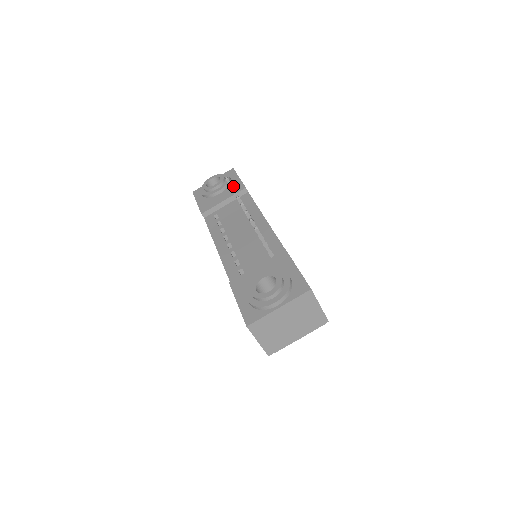
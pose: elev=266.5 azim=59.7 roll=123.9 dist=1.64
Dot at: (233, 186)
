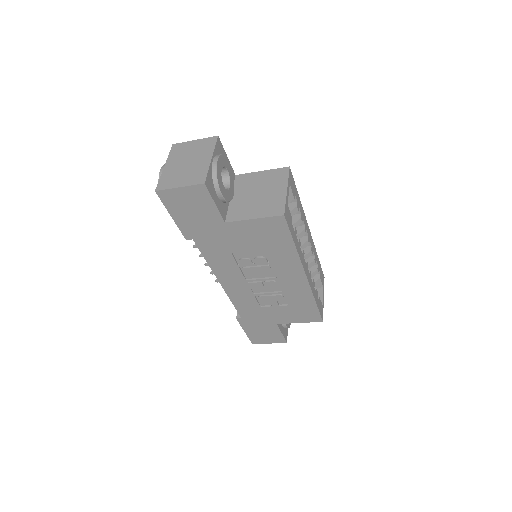
Dot at: occluded
